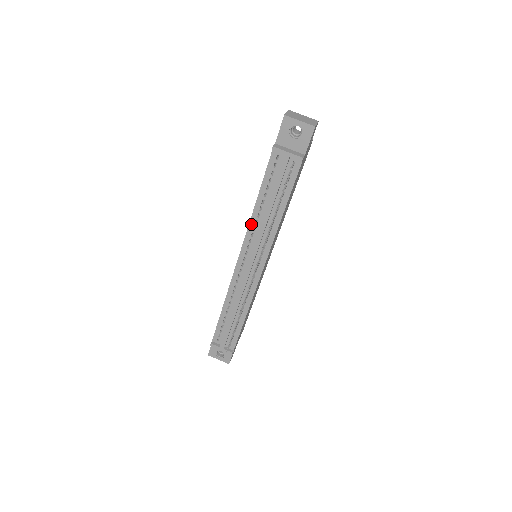
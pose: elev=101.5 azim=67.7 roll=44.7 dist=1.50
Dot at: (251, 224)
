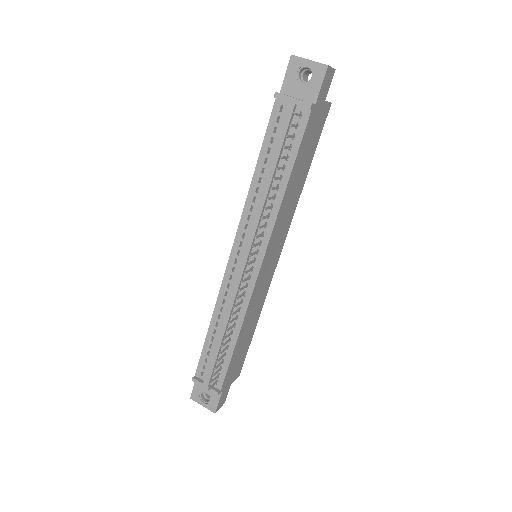
Dot at: (248, 202)
